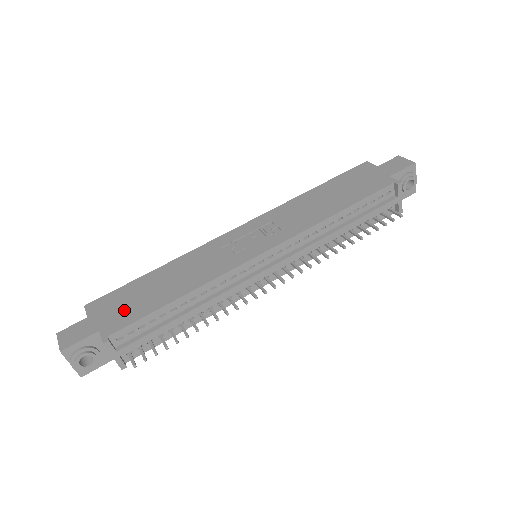
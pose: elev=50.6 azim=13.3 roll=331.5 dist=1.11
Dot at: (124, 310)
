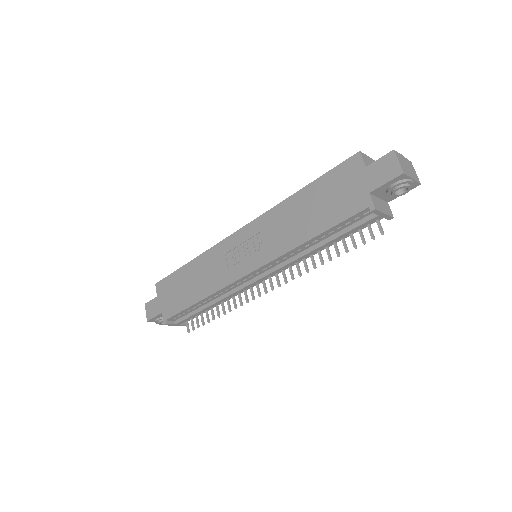
Dot at: (173, 299)
